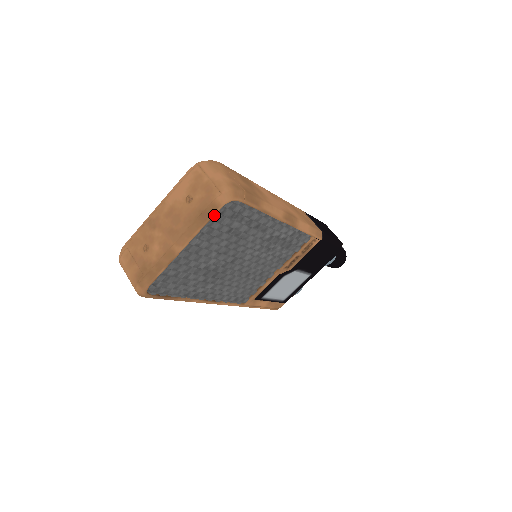
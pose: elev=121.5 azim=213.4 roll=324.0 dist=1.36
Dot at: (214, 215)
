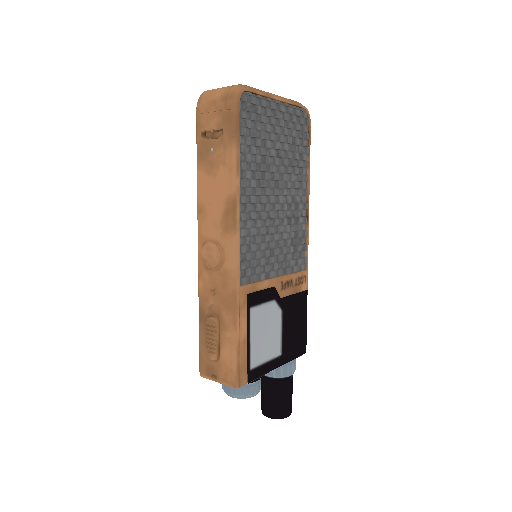
Dot at: (297, 110)
